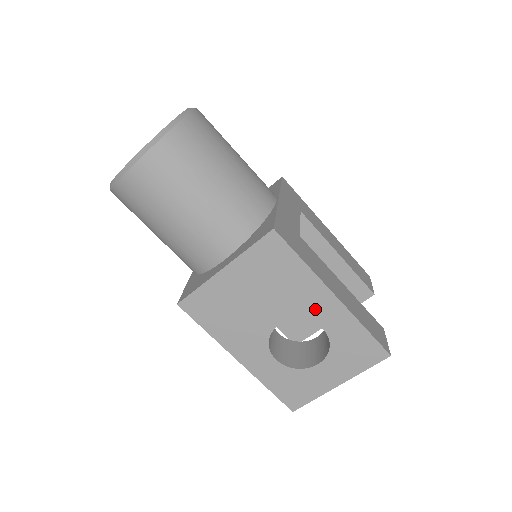
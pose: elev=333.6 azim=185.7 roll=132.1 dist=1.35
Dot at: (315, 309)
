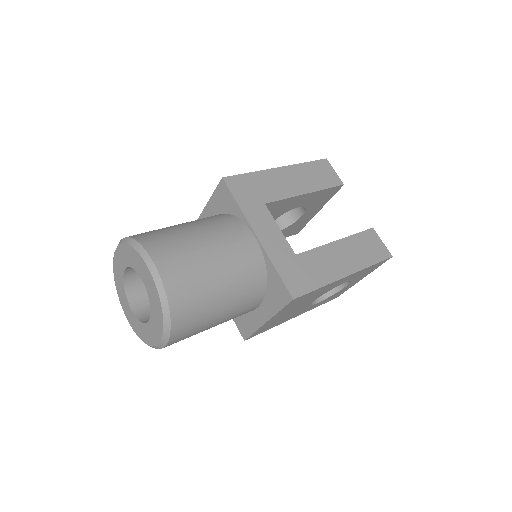
Dot at: (336, 285)
